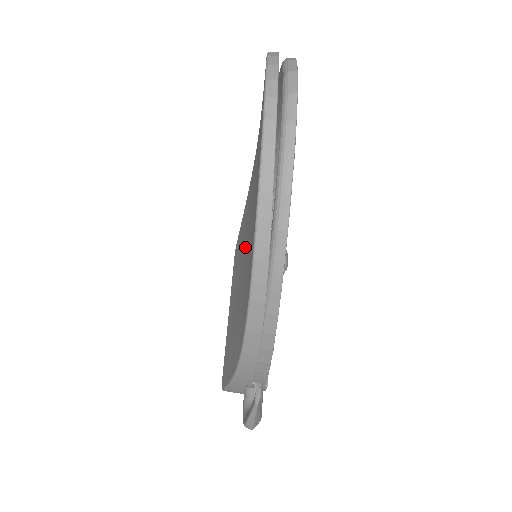
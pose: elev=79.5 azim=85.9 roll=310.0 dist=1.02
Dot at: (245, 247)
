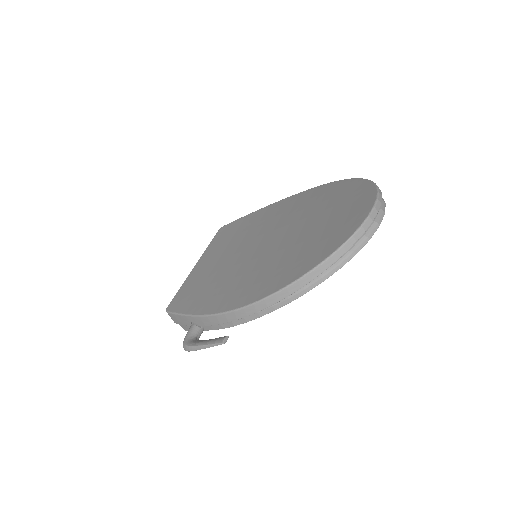
Dot at: (258, 248)
